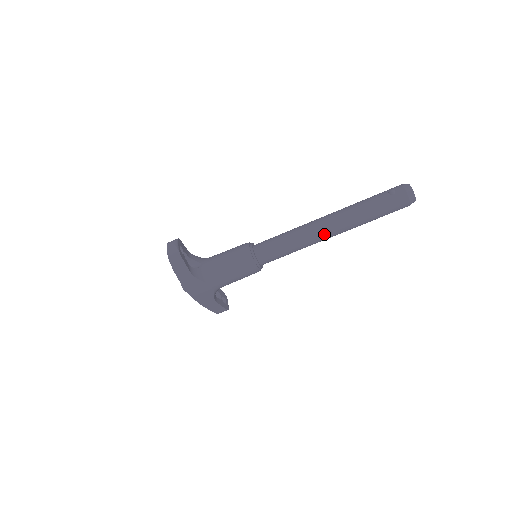
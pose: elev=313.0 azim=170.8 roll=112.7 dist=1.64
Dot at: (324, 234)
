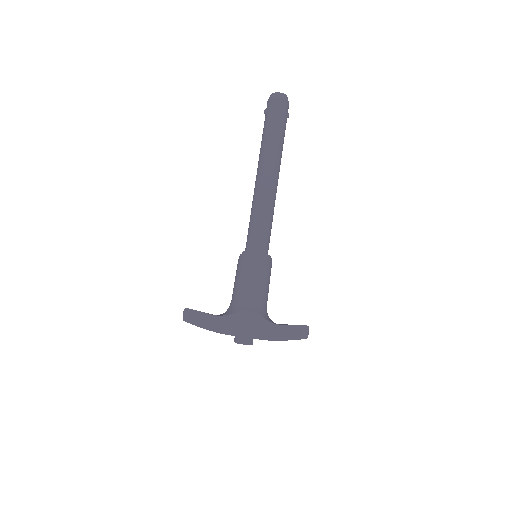
Dot at: (264, 180)
